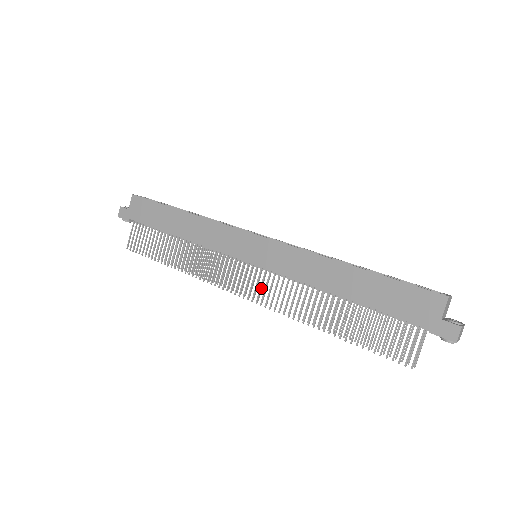
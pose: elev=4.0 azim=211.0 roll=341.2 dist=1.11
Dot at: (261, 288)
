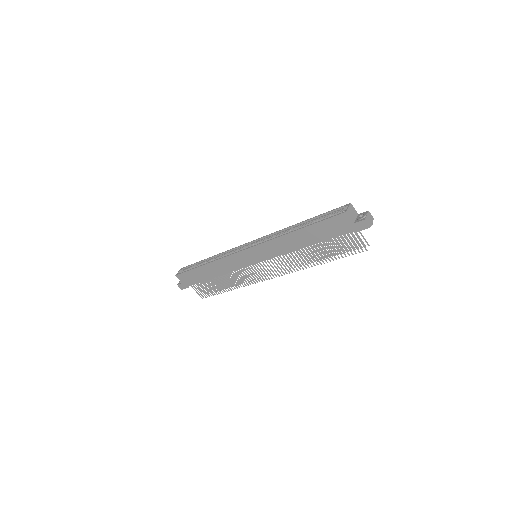
Dot at: (274, 269)
